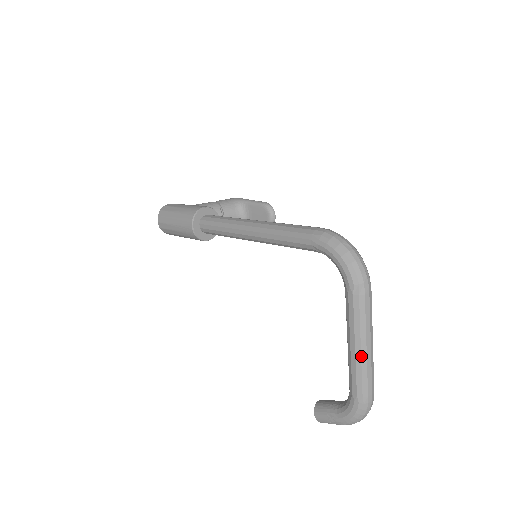
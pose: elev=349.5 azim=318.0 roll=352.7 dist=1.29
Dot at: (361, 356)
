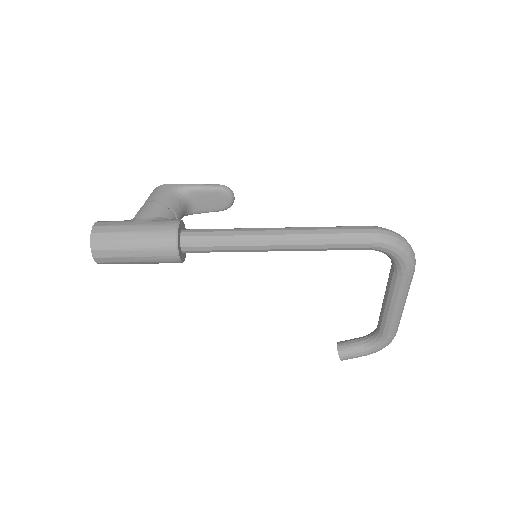
Dot at: (402, 311)
